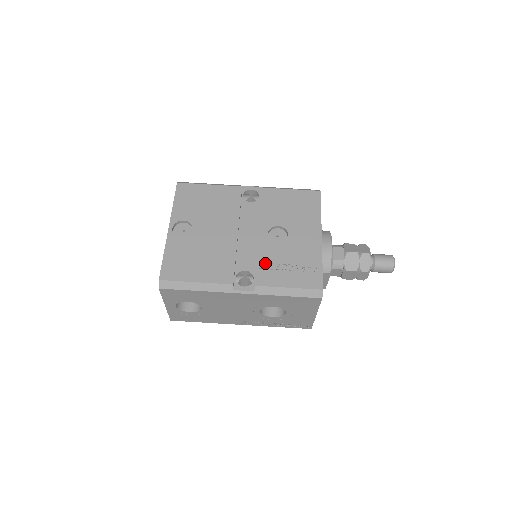
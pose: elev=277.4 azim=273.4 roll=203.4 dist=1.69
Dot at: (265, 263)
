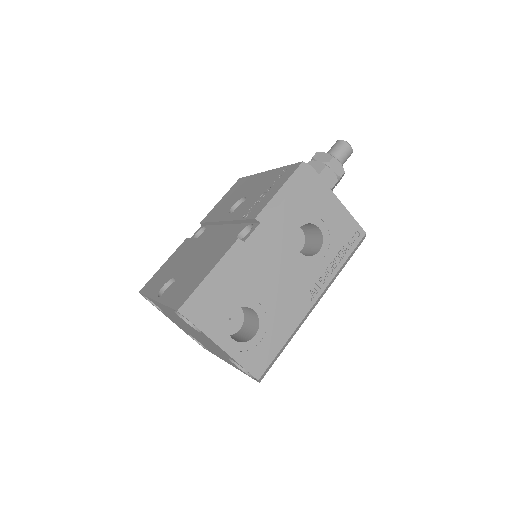
Dot at: (247, 212)
